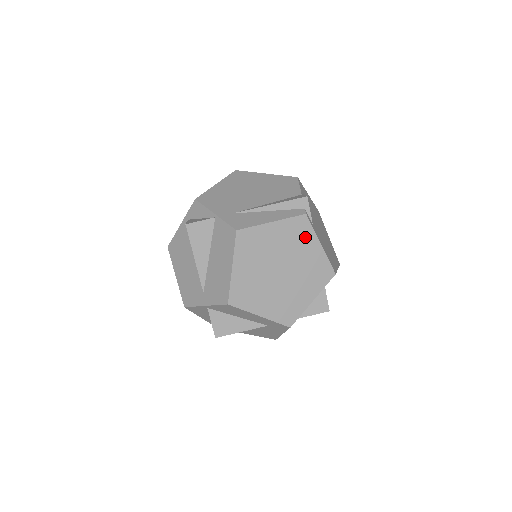
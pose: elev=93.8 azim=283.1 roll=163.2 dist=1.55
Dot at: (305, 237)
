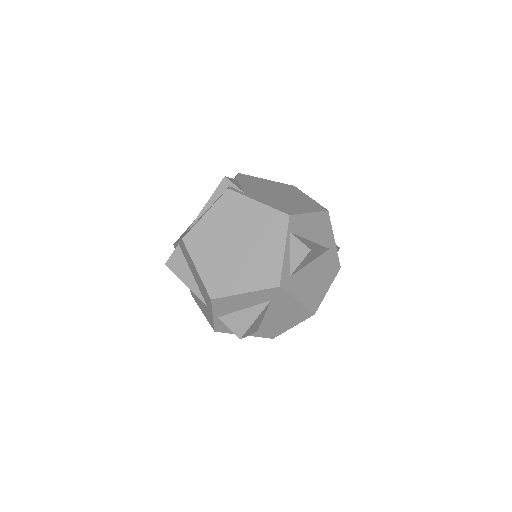
Dot at: (240, 206)
